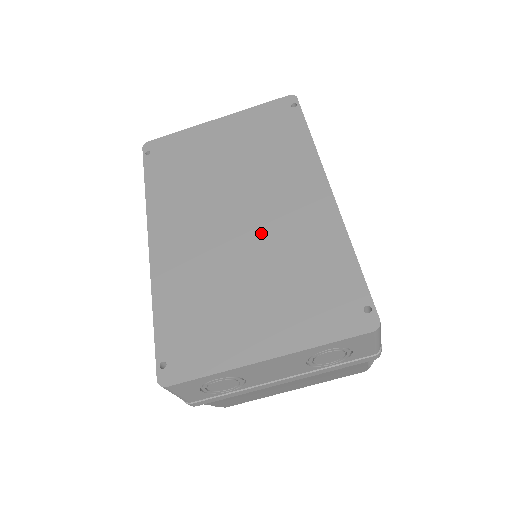
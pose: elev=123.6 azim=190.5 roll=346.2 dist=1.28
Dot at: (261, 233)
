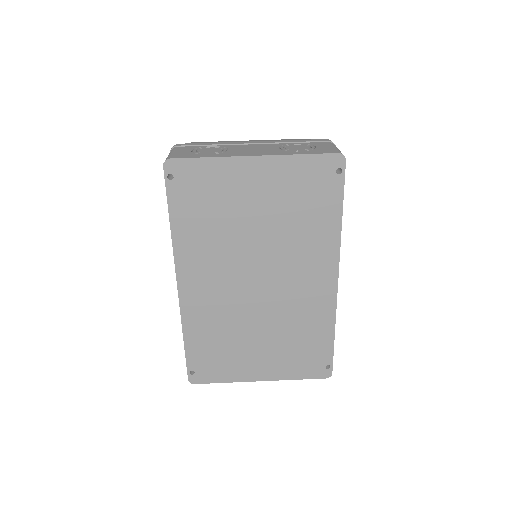
Dot at: (274, 302)
